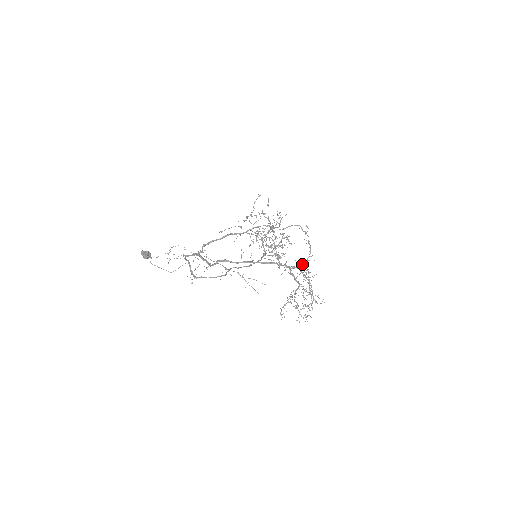
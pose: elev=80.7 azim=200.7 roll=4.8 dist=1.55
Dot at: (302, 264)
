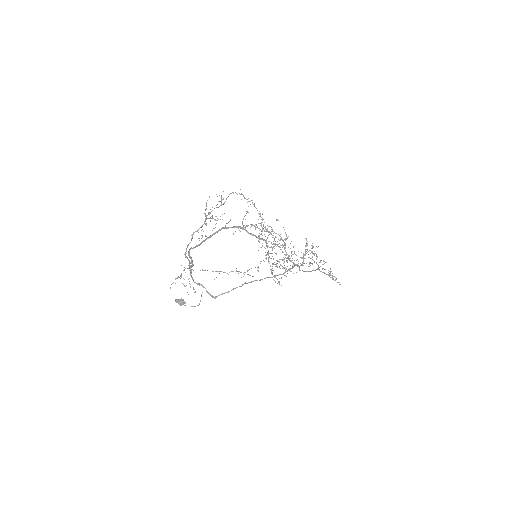
Dot at: occluded
